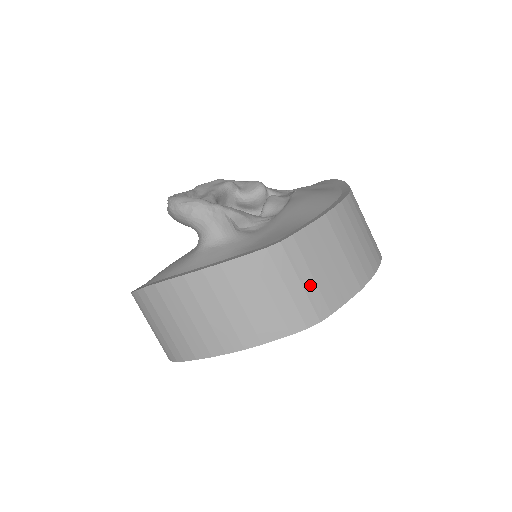
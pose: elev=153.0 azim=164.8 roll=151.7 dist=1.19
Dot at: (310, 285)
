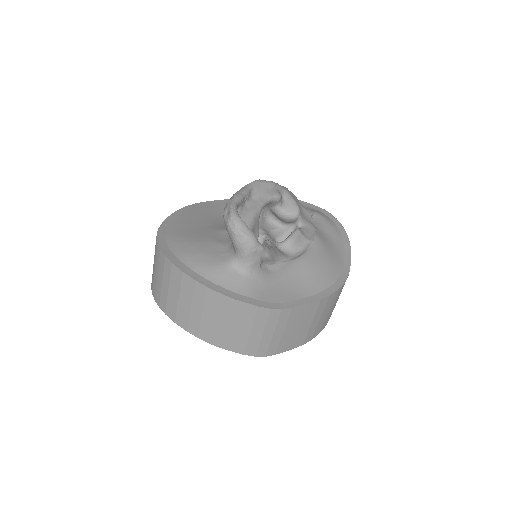
Dot at: (277, 337)
